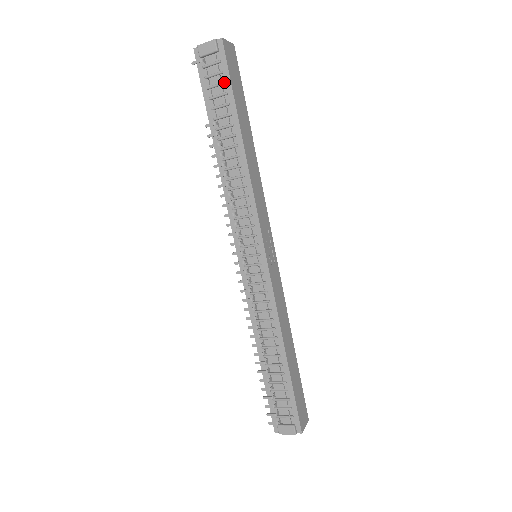
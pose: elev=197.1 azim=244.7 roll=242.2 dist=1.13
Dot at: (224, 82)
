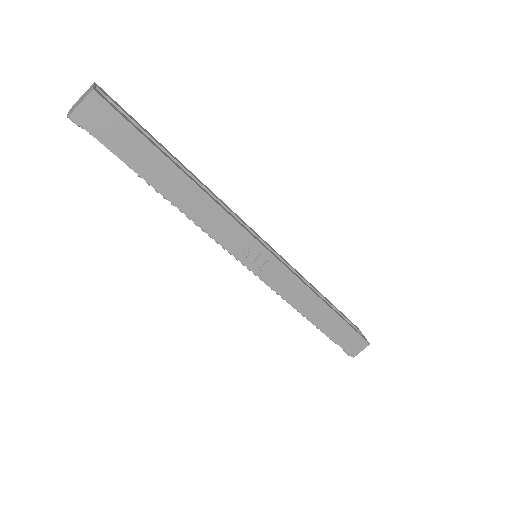
Dot at: (110, 151)
